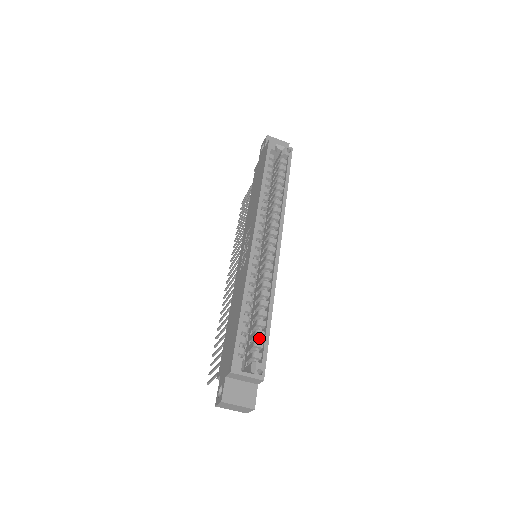
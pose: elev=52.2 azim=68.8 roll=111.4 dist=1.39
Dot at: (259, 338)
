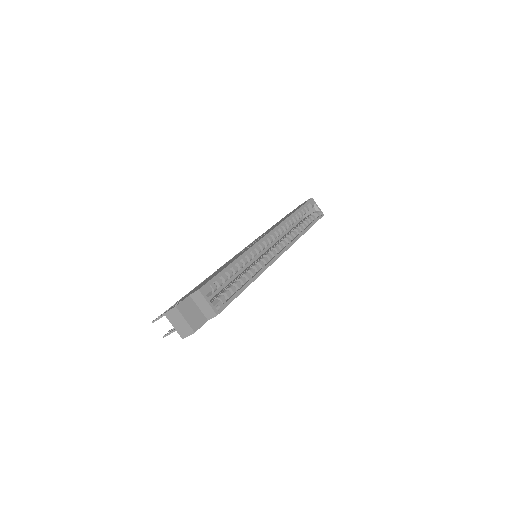
Dot at: (230, 292)
